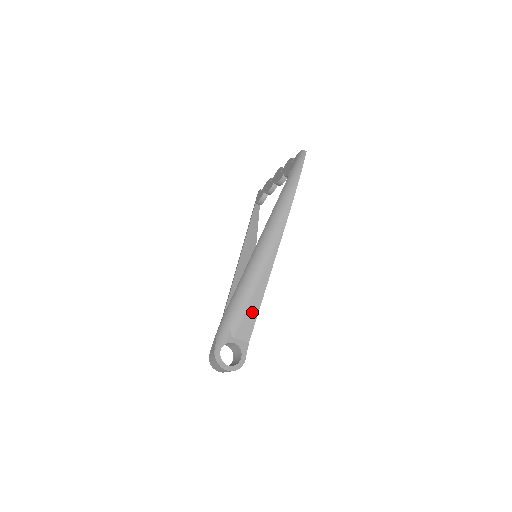
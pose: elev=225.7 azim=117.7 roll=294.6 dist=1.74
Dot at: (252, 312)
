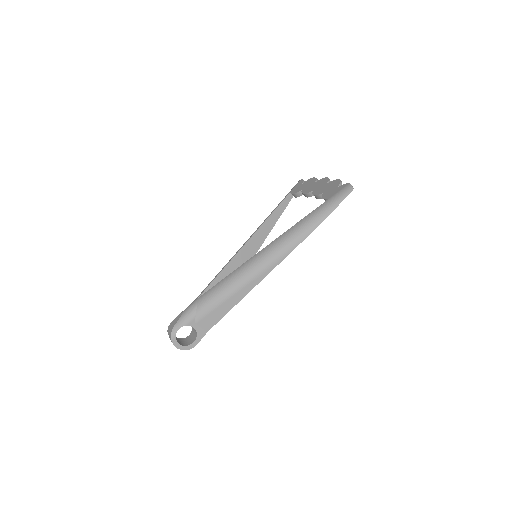
Dot at: (222, 310)
